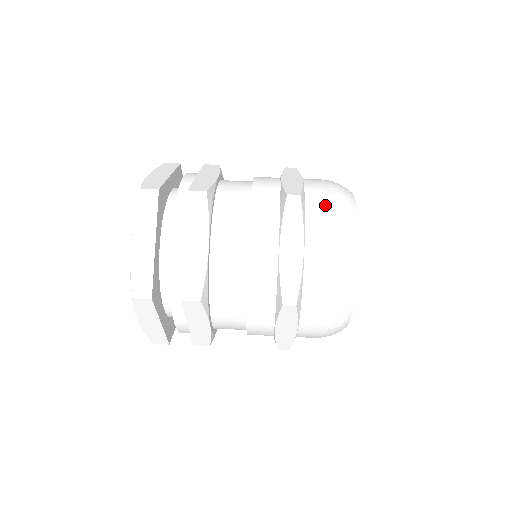
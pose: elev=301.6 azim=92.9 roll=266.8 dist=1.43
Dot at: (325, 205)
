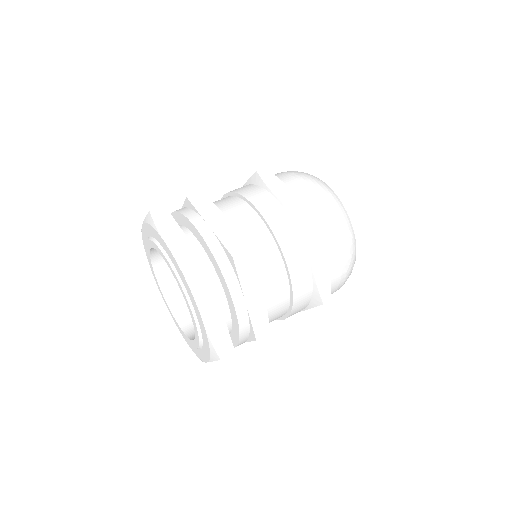
Dot at: (283, 173)
